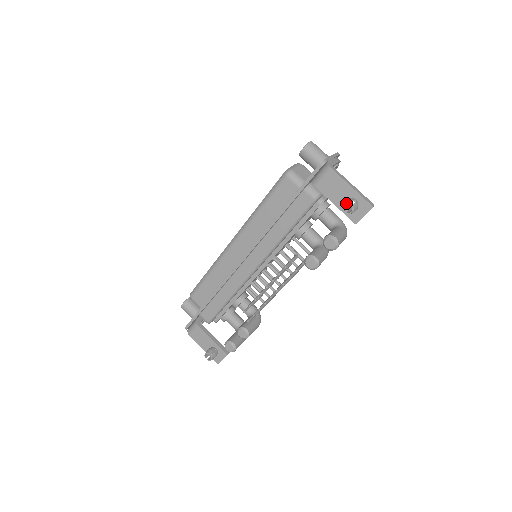
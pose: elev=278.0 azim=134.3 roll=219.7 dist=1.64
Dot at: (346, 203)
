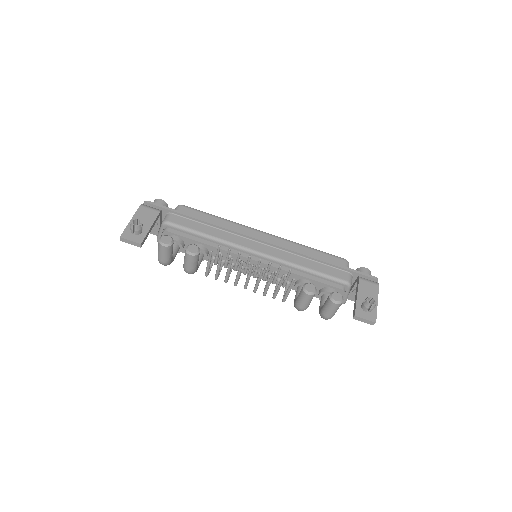
Dot at: (374, 298)
